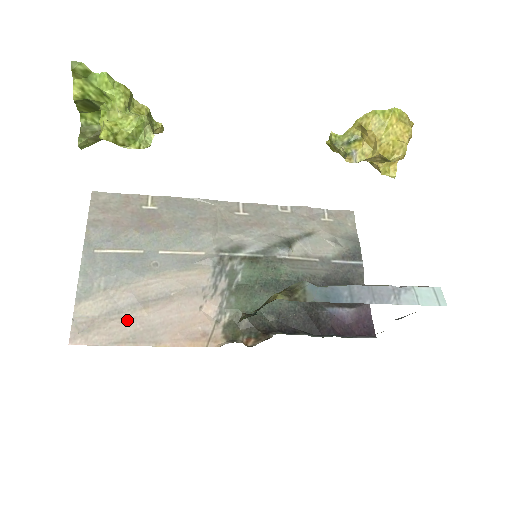
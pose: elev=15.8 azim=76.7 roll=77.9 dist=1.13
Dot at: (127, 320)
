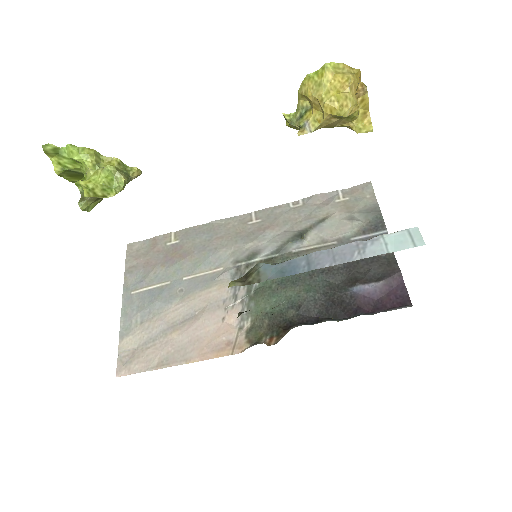
Dot at: (160, 345)
